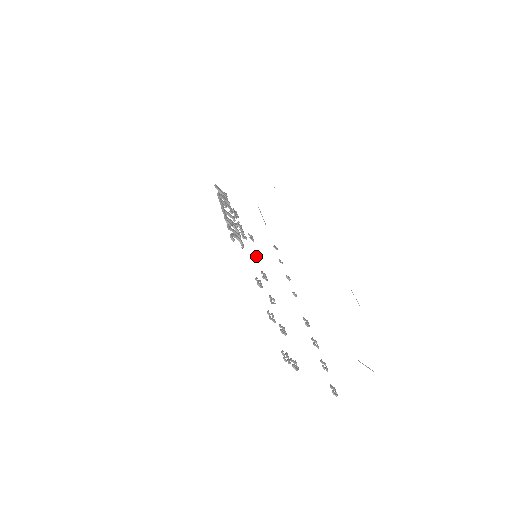
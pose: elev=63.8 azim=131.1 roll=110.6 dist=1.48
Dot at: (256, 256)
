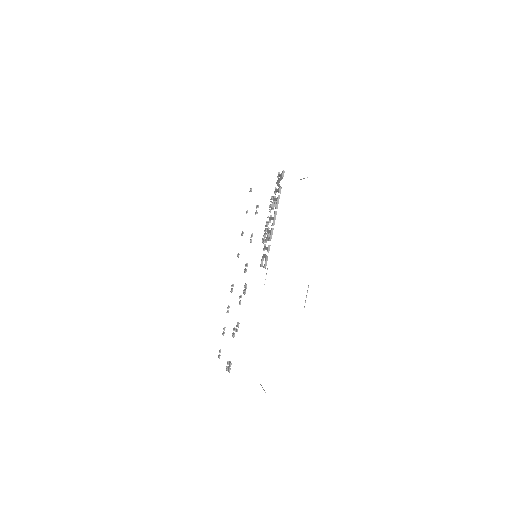
Dot at: occluded
